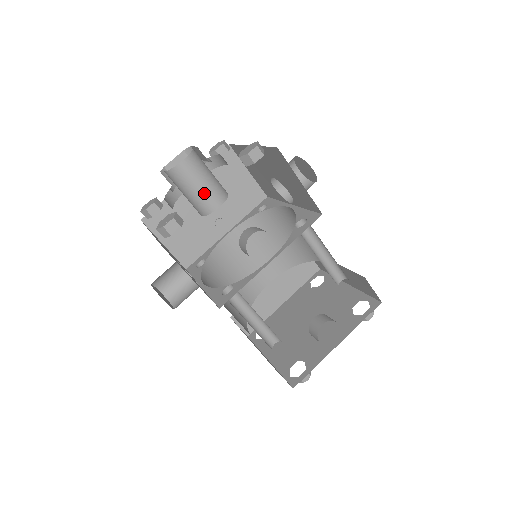
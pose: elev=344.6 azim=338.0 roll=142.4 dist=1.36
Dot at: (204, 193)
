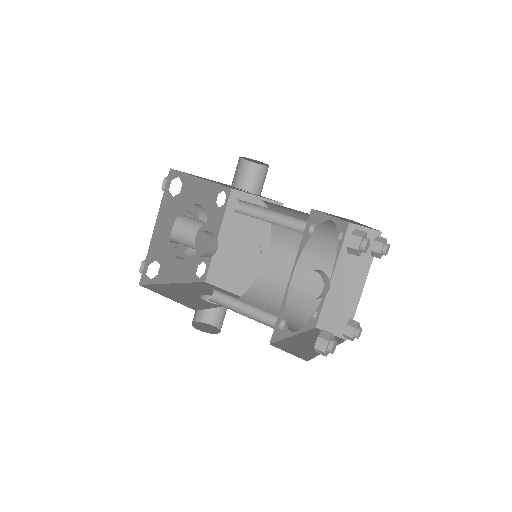
Dot at: (181, 234)
